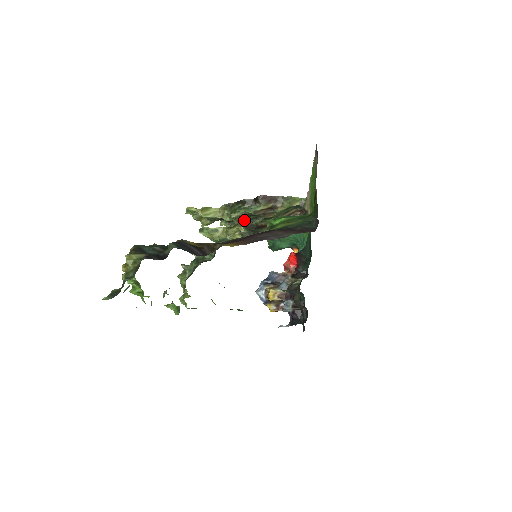
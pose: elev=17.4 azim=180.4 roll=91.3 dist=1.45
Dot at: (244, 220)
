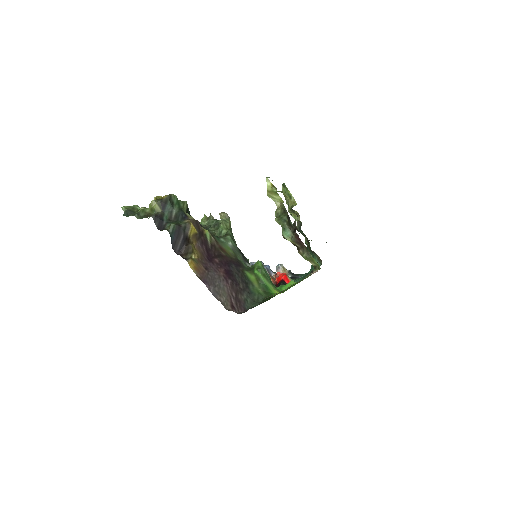
Dot at: occluded
